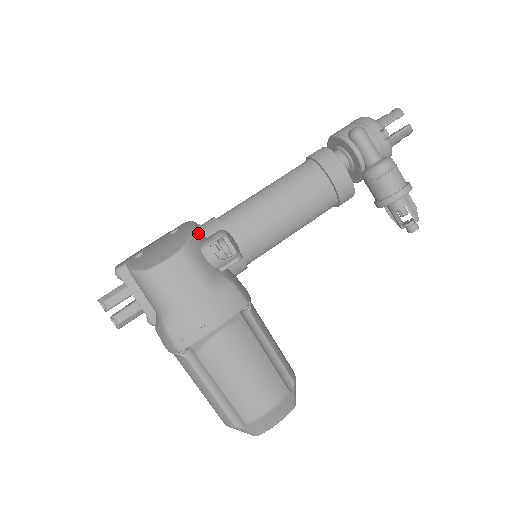
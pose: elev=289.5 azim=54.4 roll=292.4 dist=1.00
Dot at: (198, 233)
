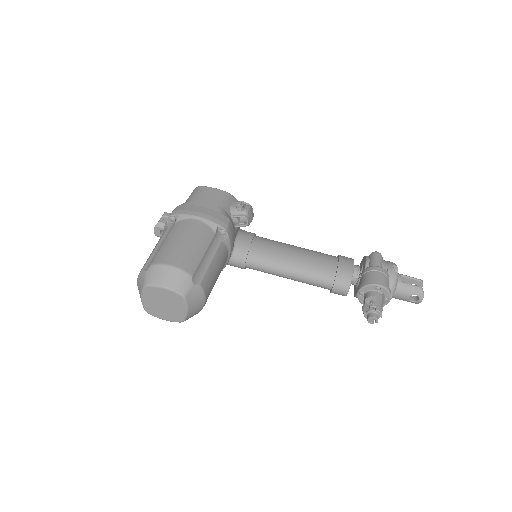
Dot at: occluded
